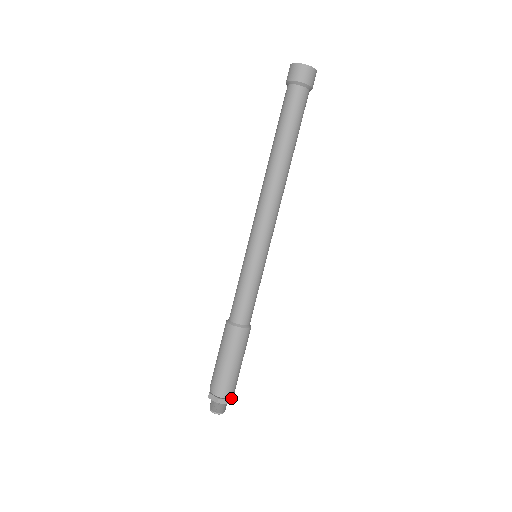
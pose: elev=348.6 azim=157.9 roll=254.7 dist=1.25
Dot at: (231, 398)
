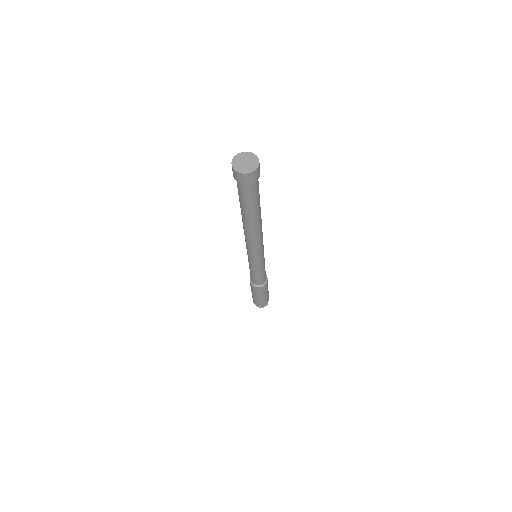
Dot at: occluded
